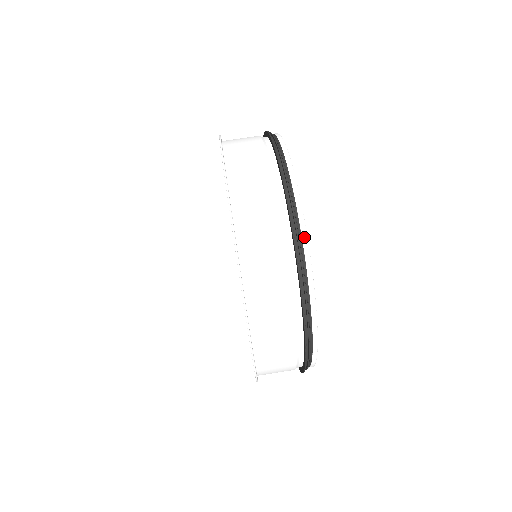
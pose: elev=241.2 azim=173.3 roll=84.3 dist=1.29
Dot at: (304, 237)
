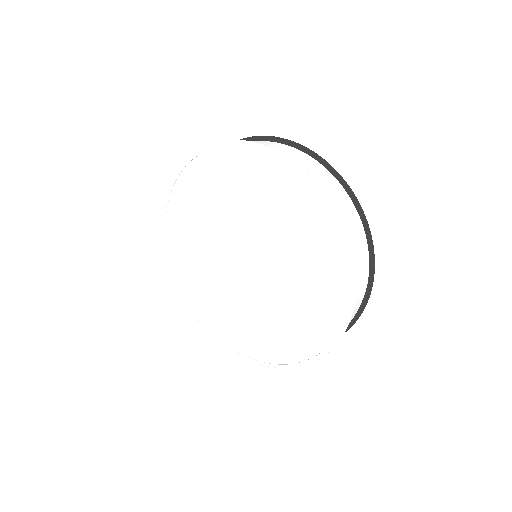
Dot at: occluded
